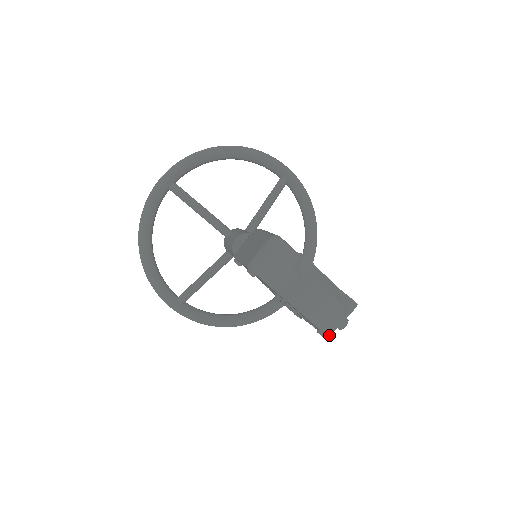
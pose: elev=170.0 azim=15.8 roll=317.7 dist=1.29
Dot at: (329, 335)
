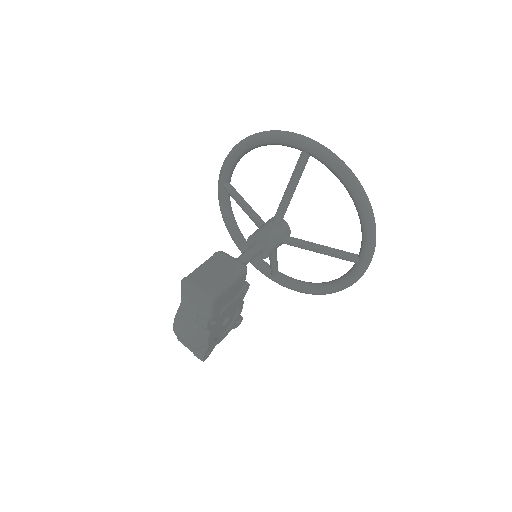
Dot at: (179, 340)
